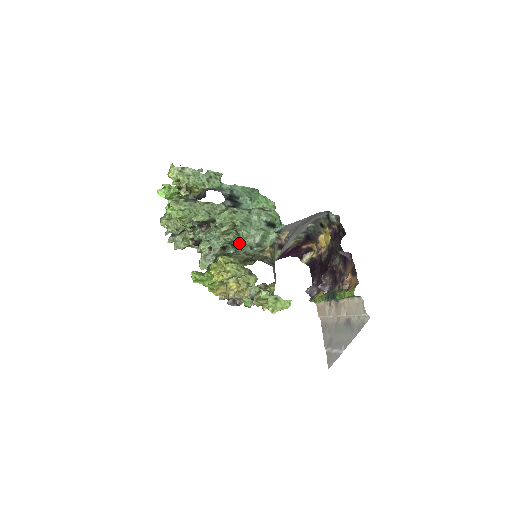
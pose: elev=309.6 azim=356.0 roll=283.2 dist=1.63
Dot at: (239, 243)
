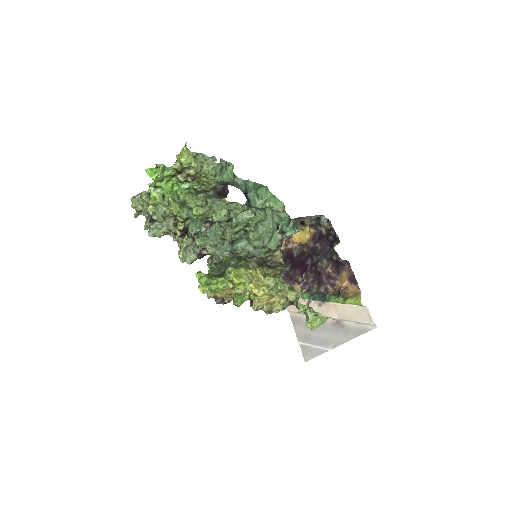
Dot at: (239, 241)
